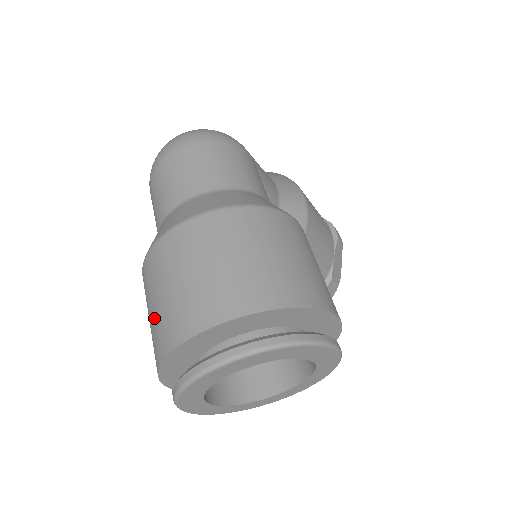
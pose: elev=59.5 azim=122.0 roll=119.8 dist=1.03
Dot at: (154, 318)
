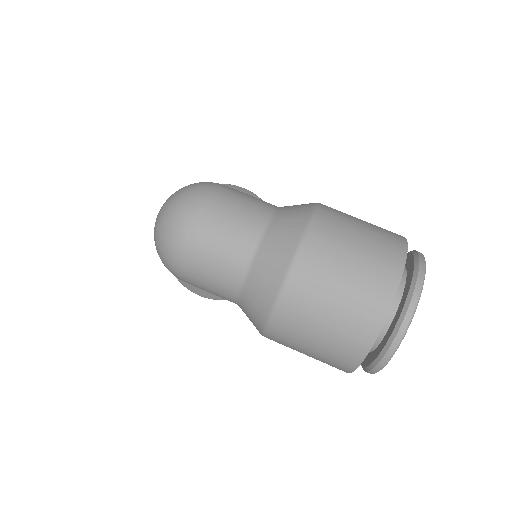
Dot at: (330, 338)
